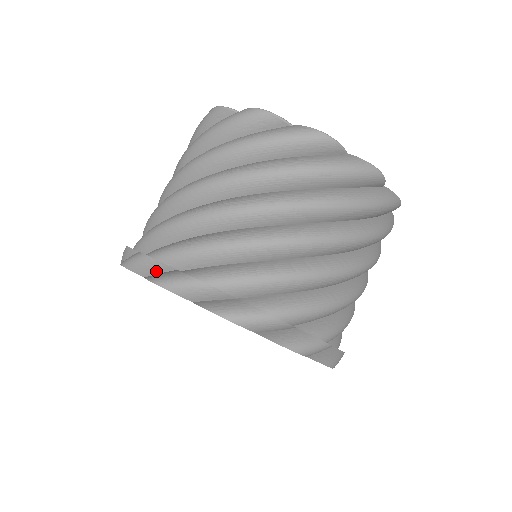
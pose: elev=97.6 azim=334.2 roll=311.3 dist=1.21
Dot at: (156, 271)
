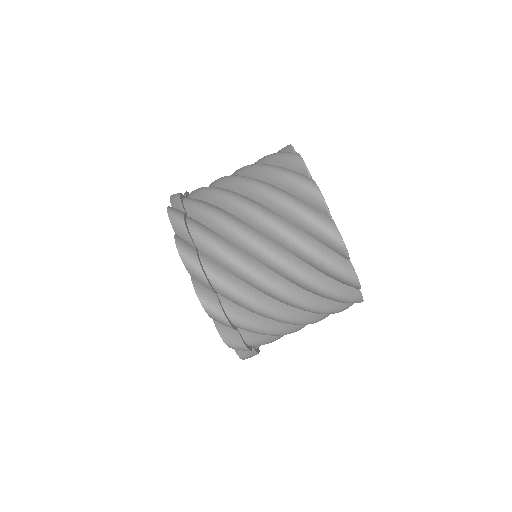
Dot at: (202, 283)
